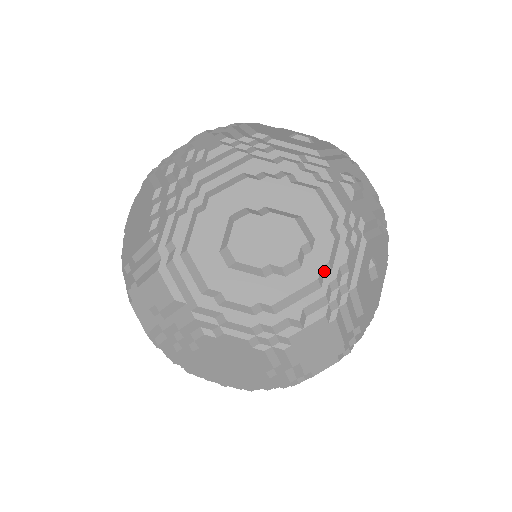
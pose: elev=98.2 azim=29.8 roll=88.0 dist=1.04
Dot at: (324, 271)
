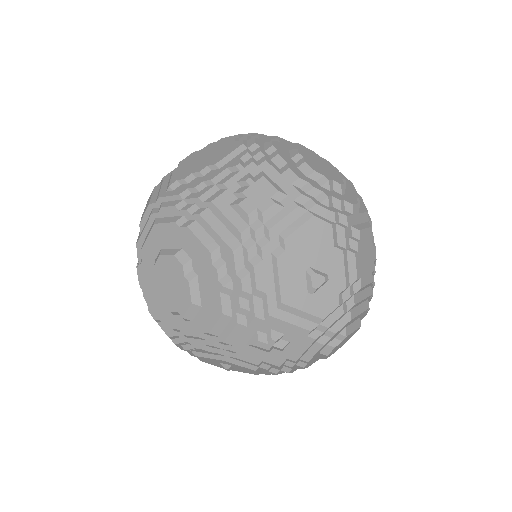
Dot at: (181, 332)
